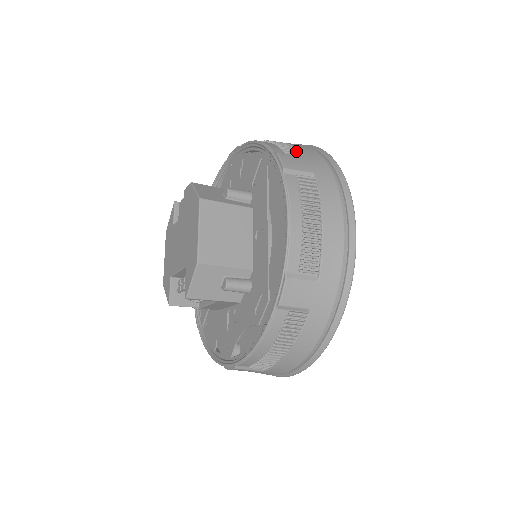
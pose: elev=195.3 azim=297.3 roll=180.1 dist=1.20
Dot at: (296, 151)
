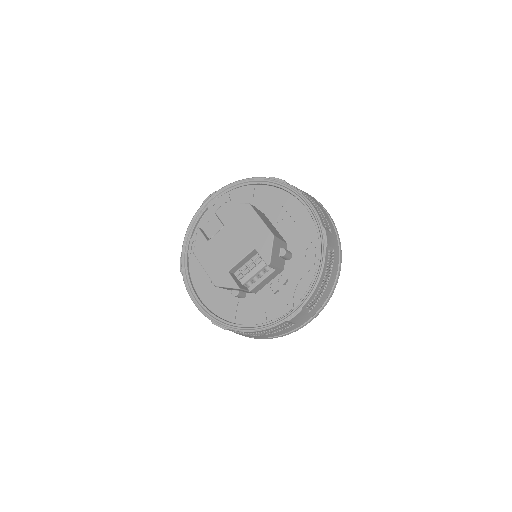
Dot at: occluded
